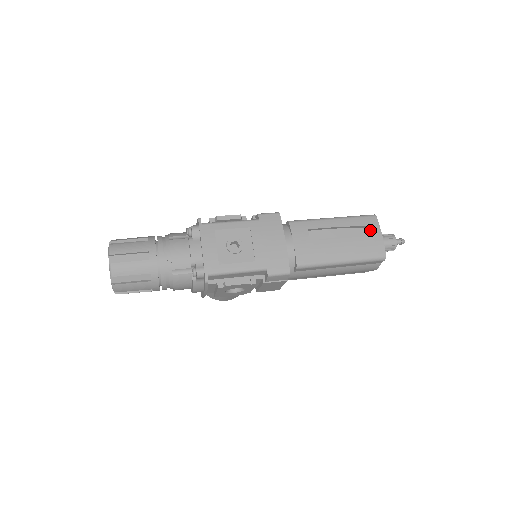
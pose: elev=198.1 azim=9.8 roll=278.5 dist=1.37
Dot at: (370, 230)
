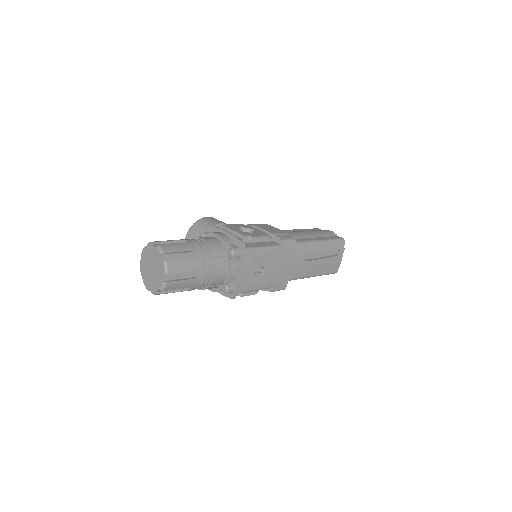
Dot at: (337, 251)
